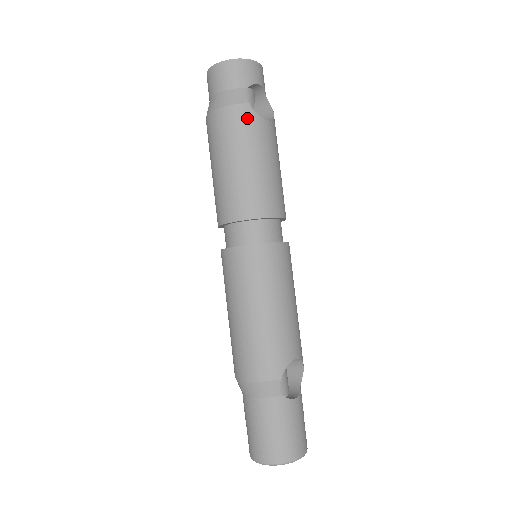
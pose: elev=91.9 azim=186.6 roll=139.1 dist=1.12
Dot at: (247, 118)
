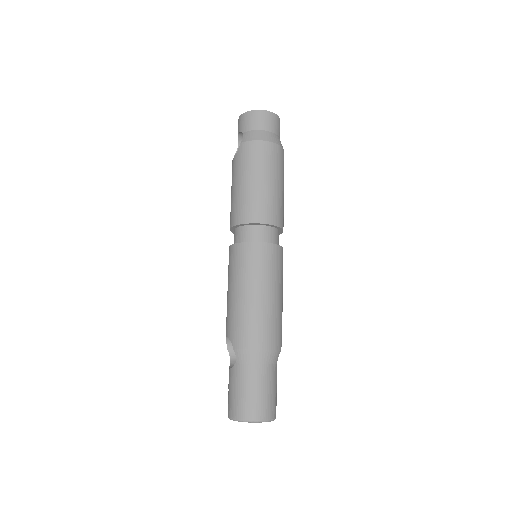
Dot at: (283, 158)
